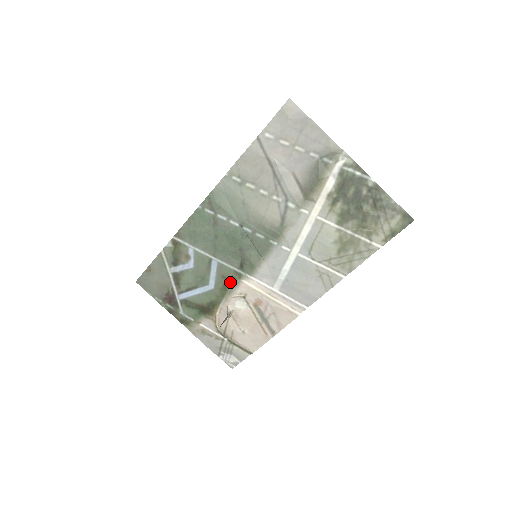
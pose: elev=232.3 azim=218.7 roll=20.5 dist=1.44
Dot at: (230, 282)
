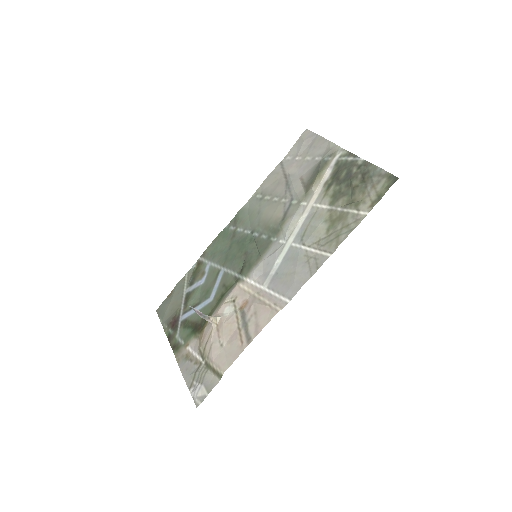
Dot at: (228, 289)
